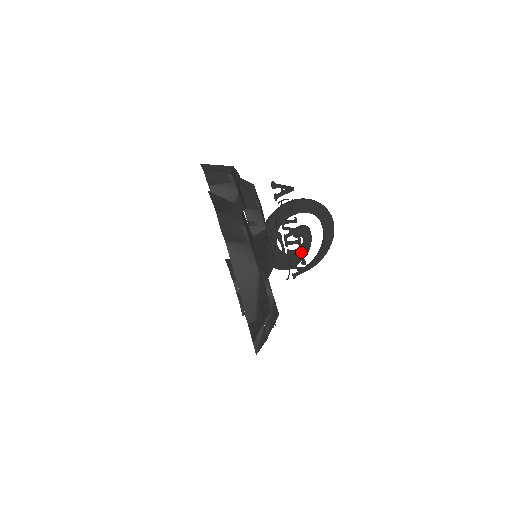
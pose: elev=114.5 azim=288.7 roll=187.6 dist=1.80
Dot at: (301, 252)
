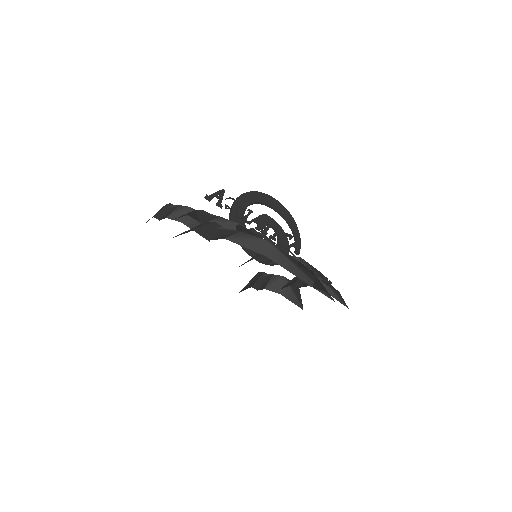
Dot at: (280, 230)
